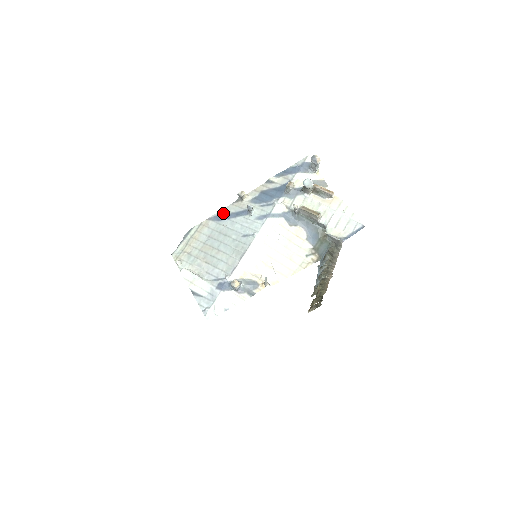
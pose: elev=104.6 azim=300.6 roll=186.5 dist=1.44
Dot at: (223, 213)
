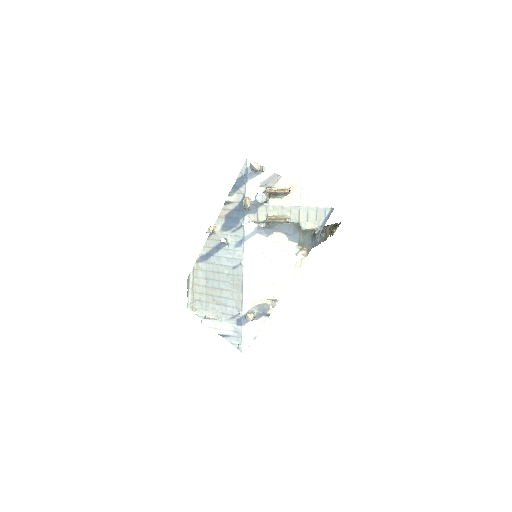
Dot at: (205, 251)
